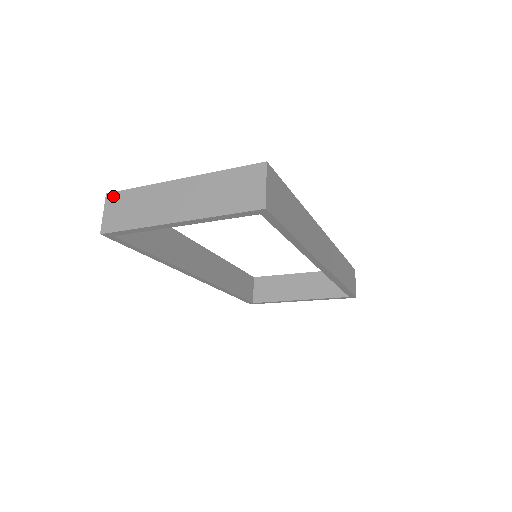
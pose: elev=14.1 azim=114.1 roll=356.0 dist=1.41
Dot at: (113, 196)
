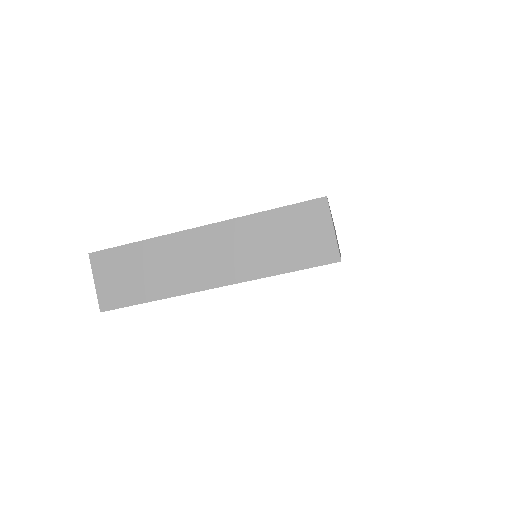
Dot at: (102, 257)
